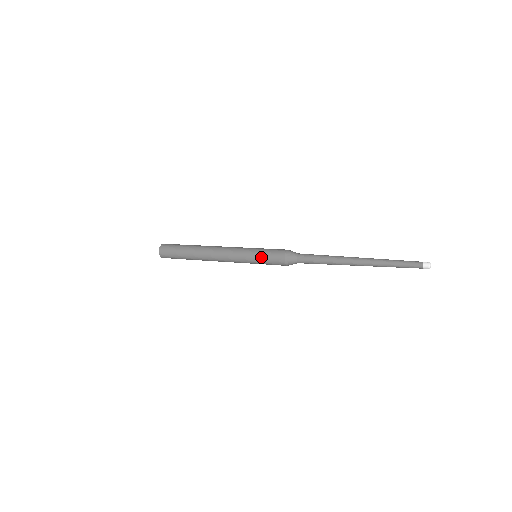
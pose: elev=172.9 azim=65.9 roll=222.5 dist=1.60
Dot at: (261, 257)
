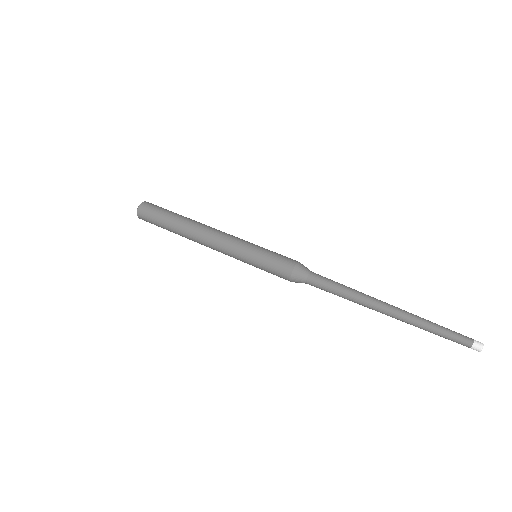
Dot at: (261, 268)
